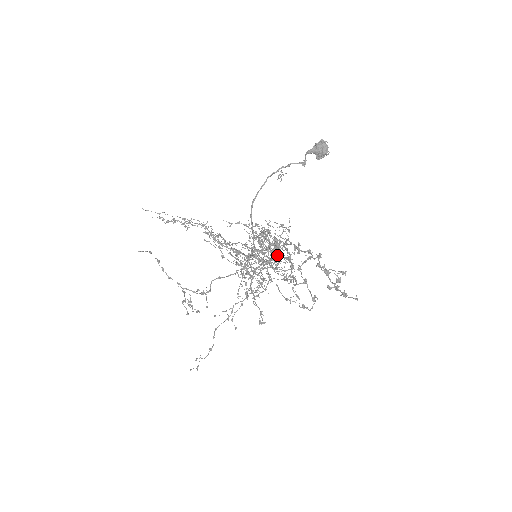
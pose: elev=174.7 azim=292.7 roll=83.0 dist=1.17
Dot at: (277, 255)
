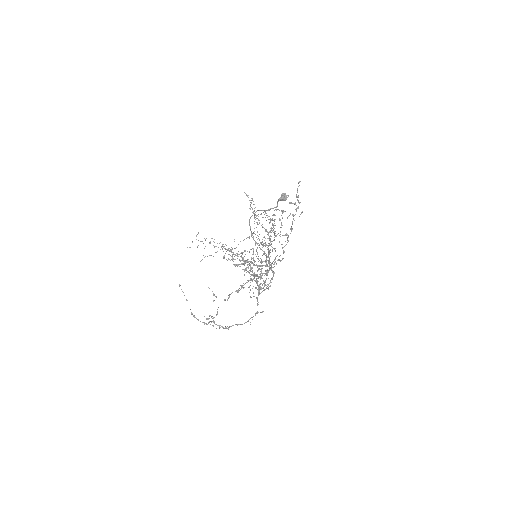
Dot at: occluded
